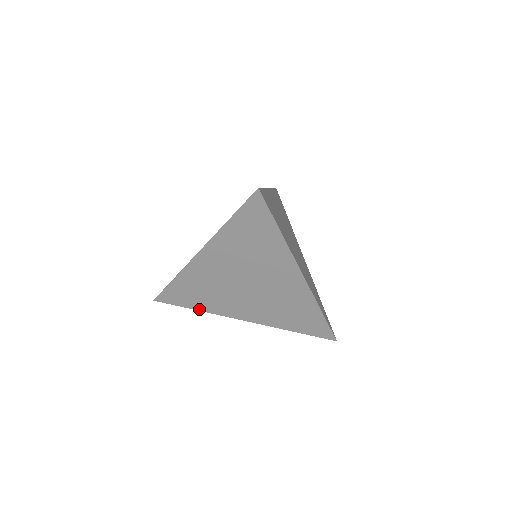
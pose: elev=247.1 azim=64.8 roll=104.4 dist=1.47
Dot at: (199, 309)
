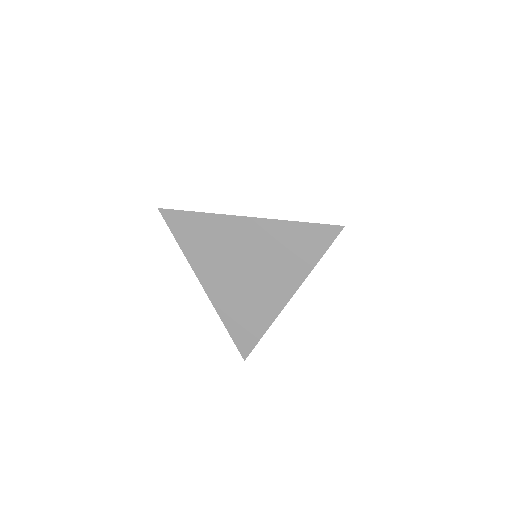
Dot at: (183, 248)
